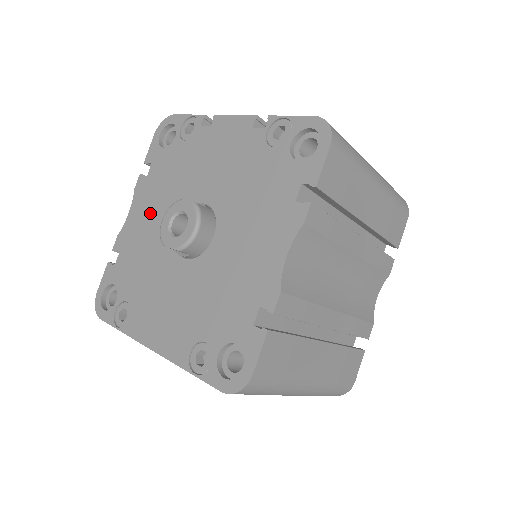
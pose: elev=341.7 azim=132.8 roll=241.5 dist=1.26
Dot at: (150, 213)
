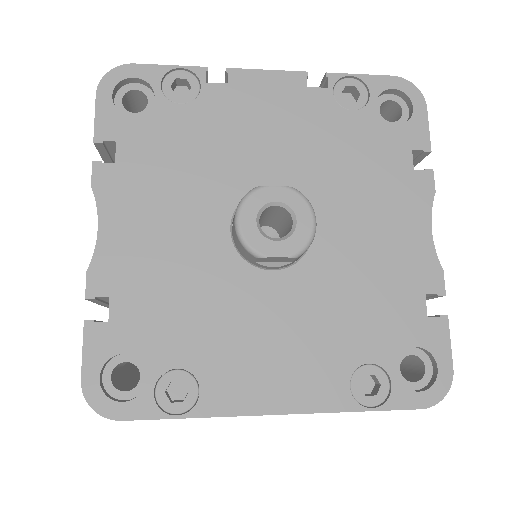
Dot at: (158, 220)
